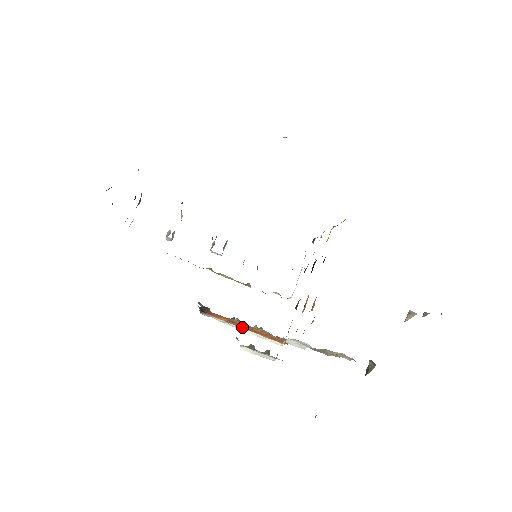
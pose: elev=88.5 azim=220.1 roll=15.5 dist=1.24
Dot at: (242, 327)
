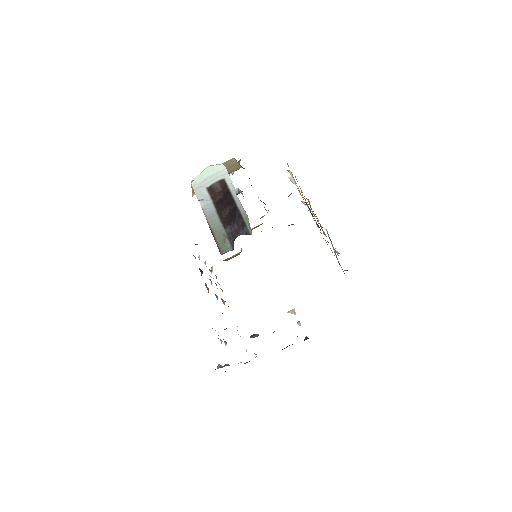
Dot at: occluded
